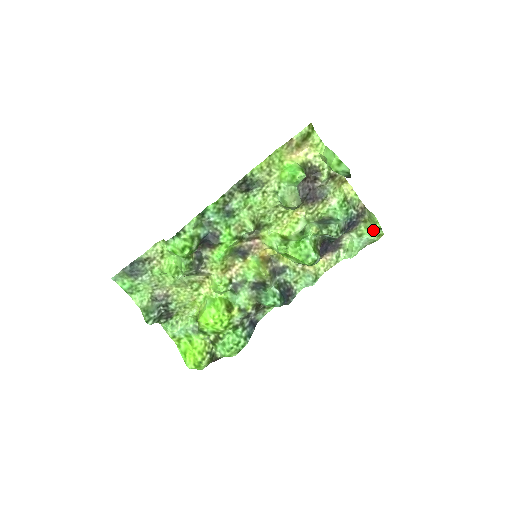
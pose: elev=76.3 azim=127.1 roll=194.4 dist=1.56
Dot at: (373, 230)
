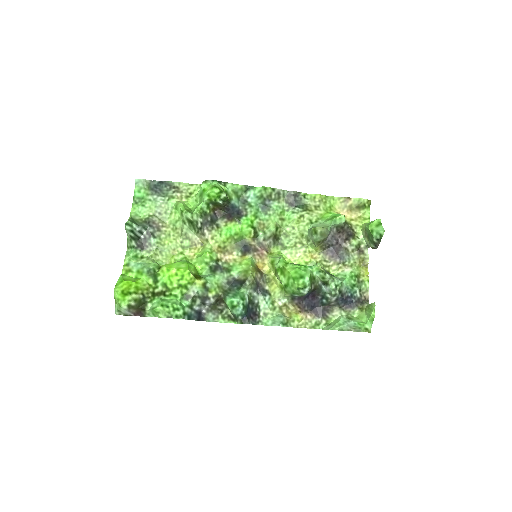
Dot at: (364, 321)
